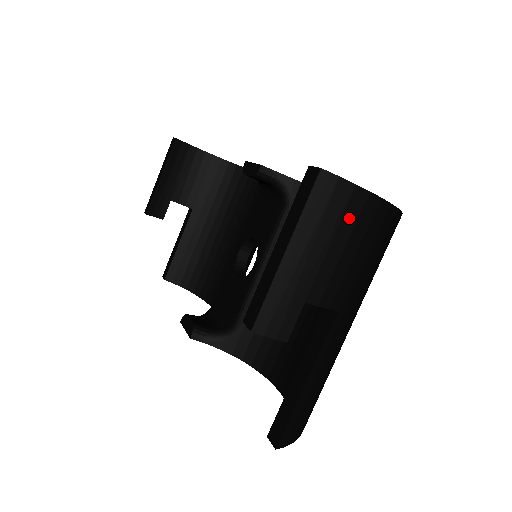
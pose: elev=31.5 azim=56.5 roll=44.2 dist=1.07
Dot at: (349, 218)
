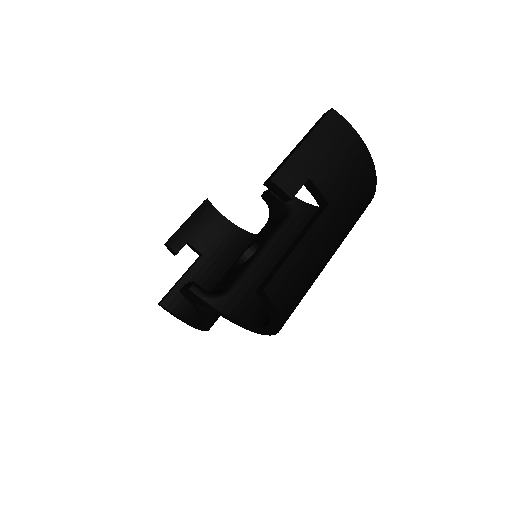
Dot at: (345, 142)
